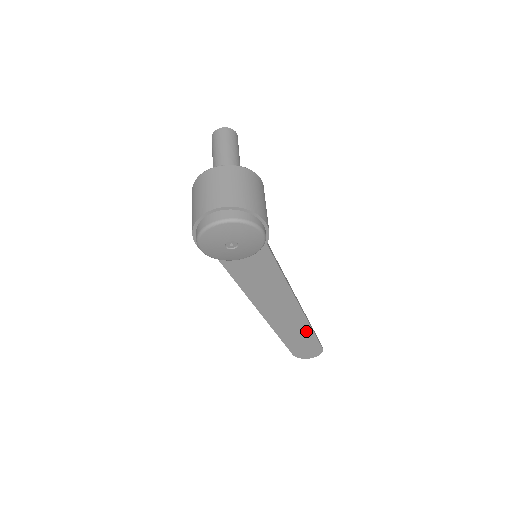
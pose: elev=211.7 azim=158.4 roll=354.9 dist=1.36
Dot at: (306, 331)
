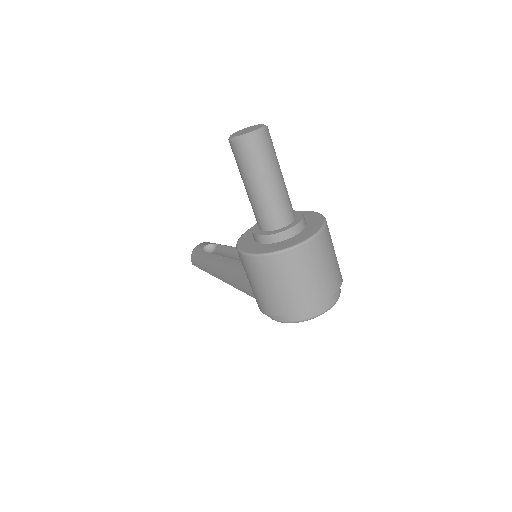
Dot at: occluded
